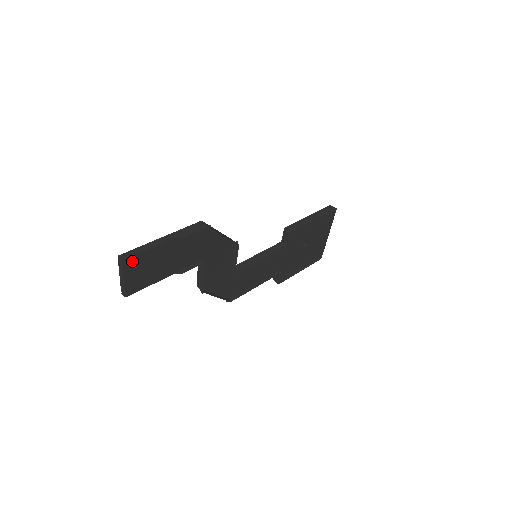
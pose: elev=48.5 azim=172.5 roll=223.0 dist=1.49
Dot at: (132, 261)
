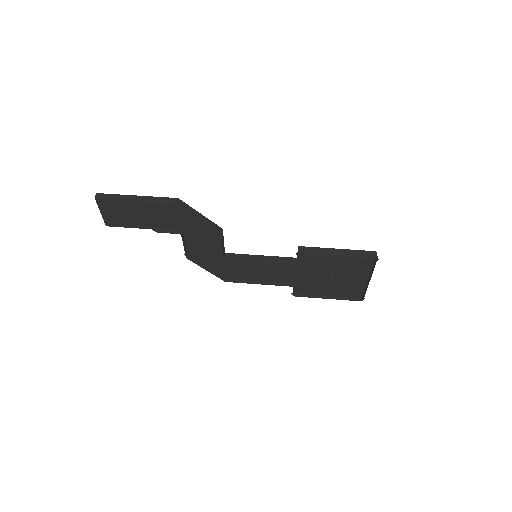
Dot at: (105, 202)
